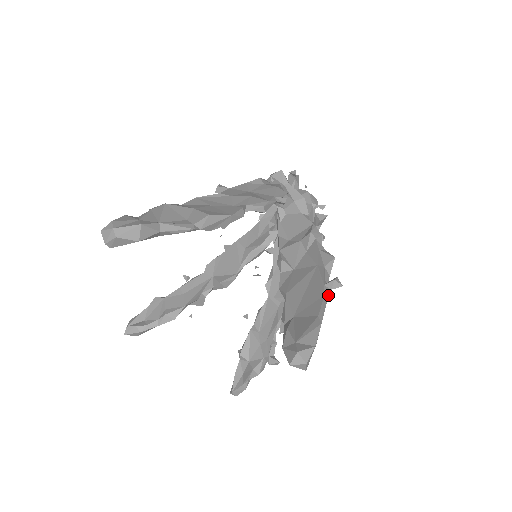
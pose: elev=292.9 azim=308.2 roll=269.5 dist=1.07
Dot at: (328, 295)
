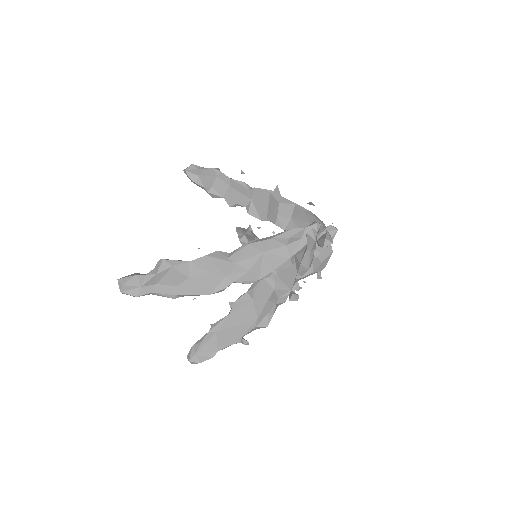
Dot at: occluded
